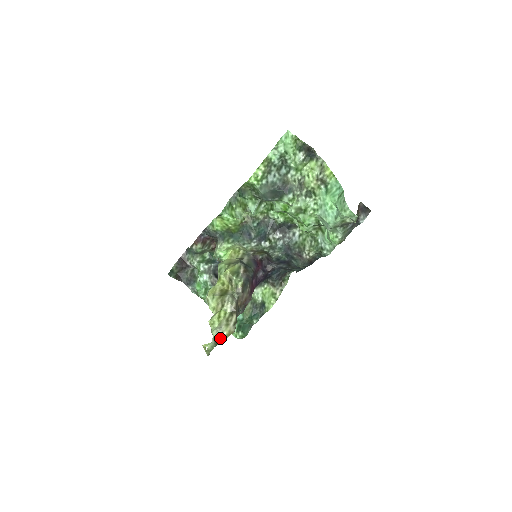
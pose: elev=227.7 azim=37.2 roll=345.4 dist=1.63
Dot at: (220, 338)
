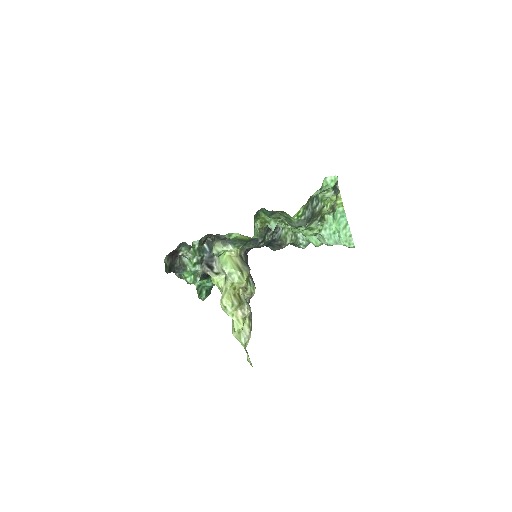
Dot at: (247, 343)
